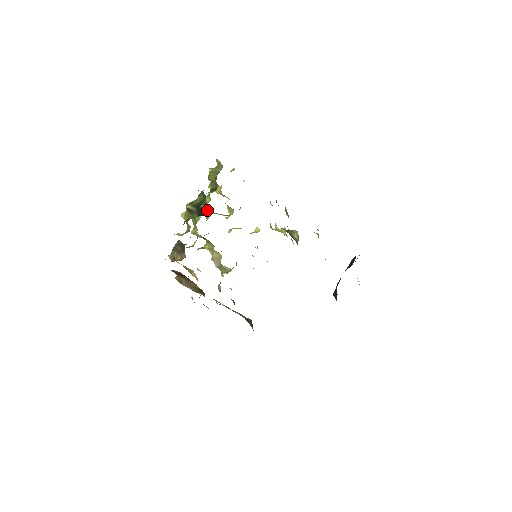
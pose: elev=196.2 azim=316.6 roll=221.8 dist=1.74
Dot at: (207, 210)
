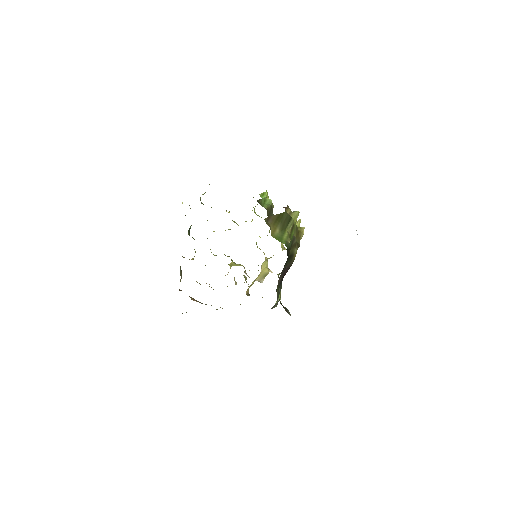
Dot at: occluded
